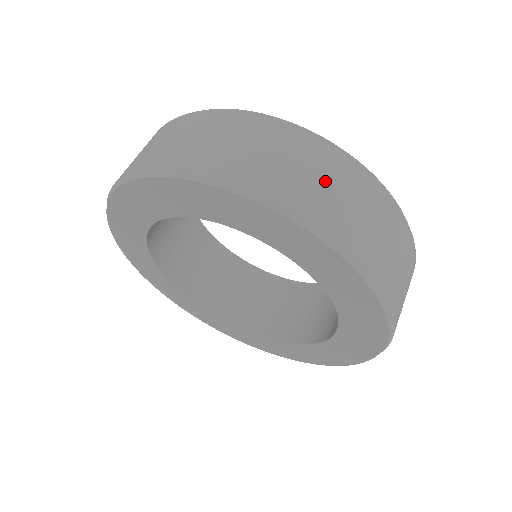
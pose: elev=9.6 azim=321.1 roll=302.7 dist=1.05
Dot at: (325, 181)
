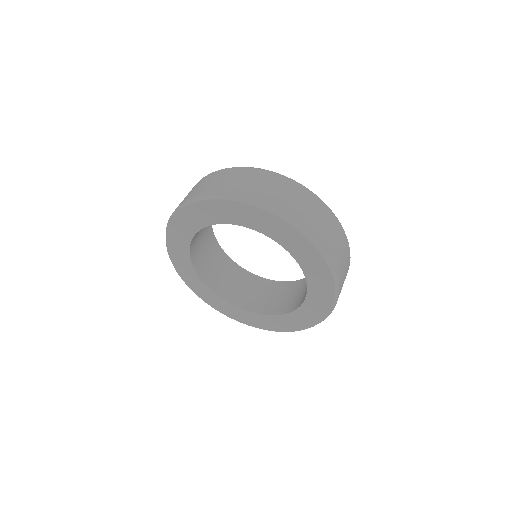
Dot at: (340, 248)
